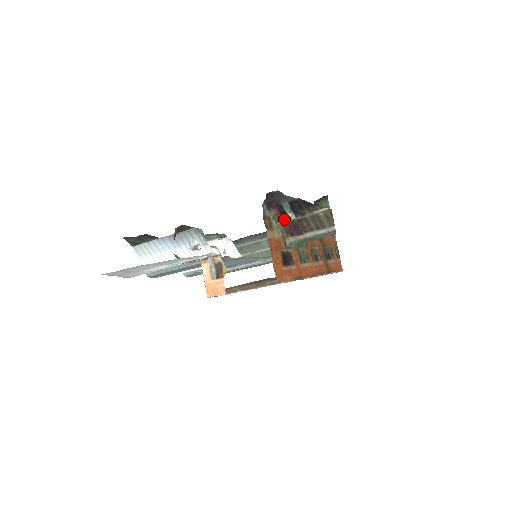
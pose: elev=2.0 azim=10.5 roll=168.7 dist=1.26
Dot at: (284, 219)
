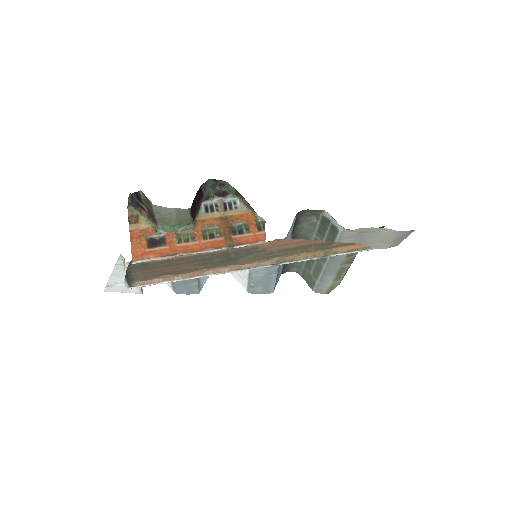
Dot at: (146, 212)
